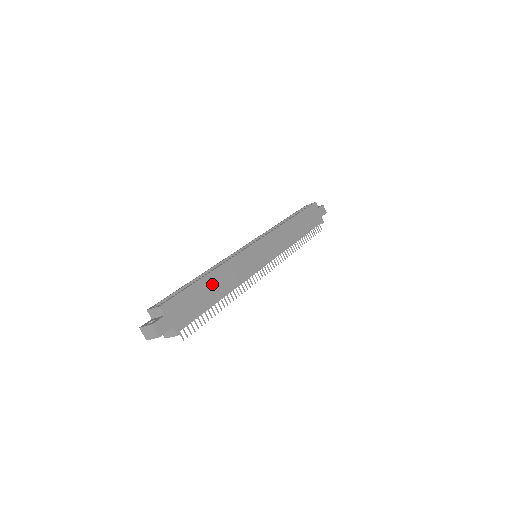
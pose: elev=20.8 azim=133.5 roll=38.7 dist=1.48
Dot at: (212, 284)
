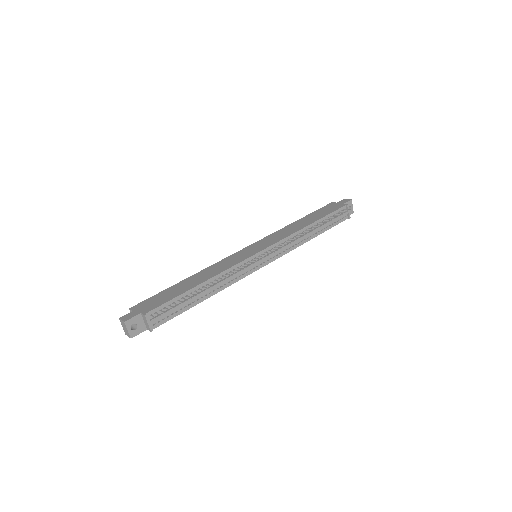
Dot at: (189, 282)
